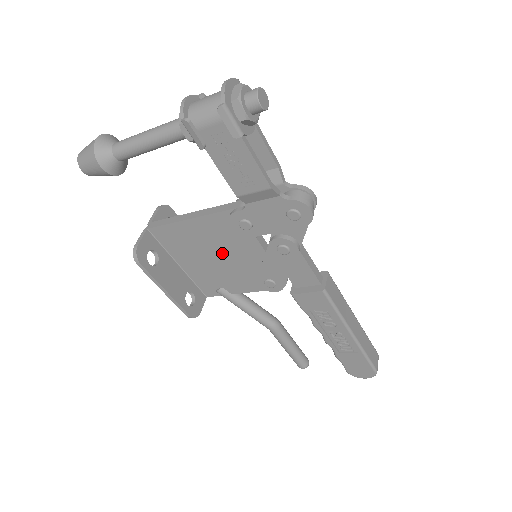
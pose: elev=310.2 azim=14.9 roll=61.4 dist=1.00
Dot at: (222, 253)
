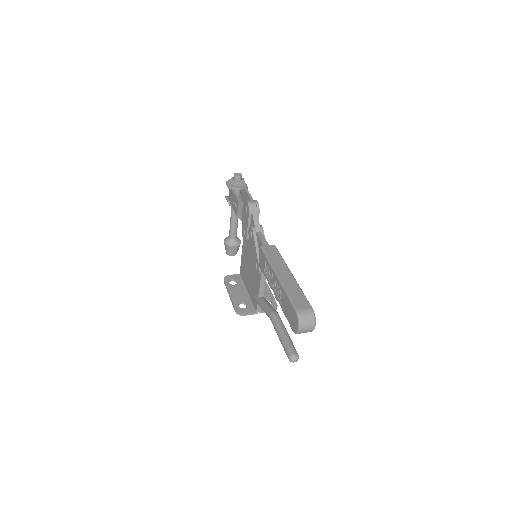
Dot at: (250, 264)
